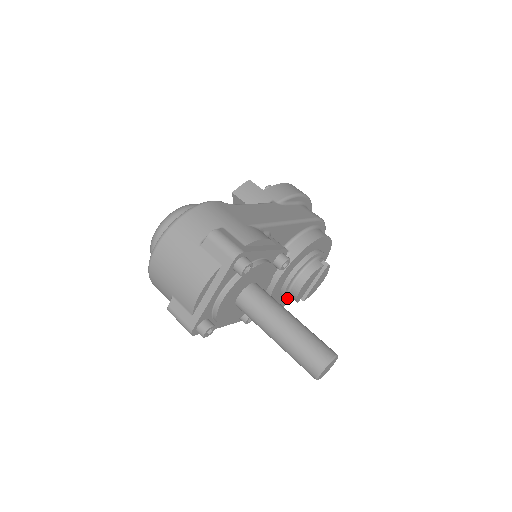
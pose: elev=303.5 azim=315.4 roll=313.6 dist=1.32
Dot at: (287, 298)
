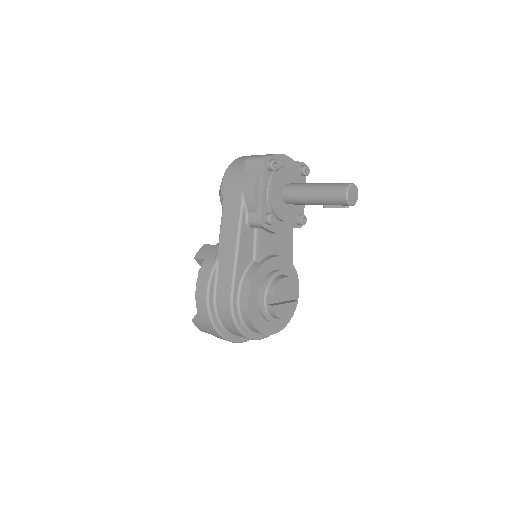
Dot at: (264, 291)
